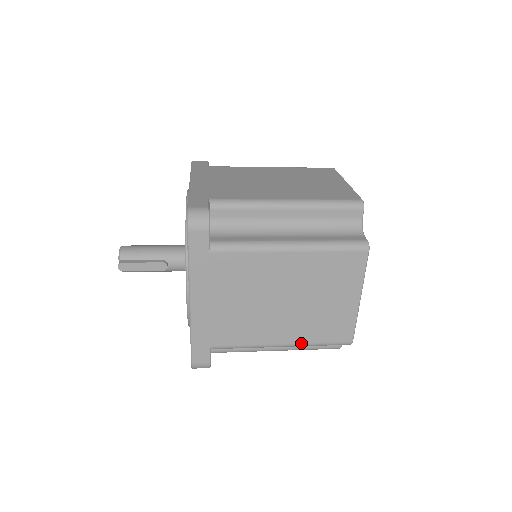
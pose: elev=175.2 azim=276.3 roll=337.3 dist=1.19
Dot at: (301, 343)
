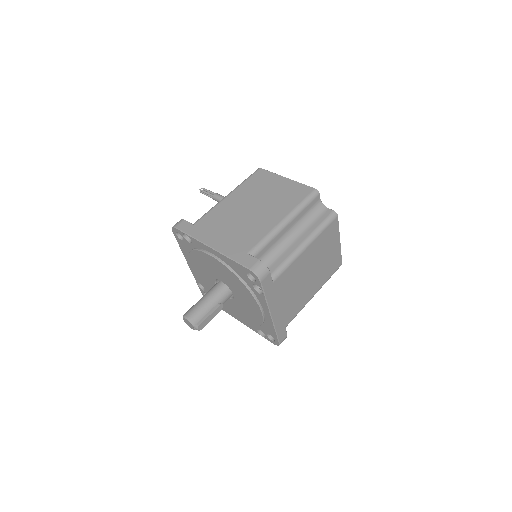
Dot at: occluded
